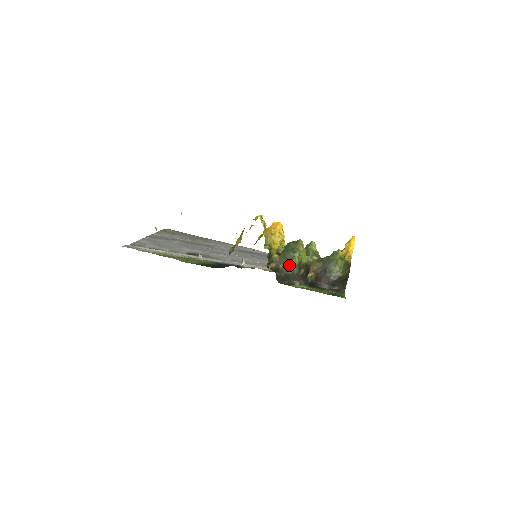
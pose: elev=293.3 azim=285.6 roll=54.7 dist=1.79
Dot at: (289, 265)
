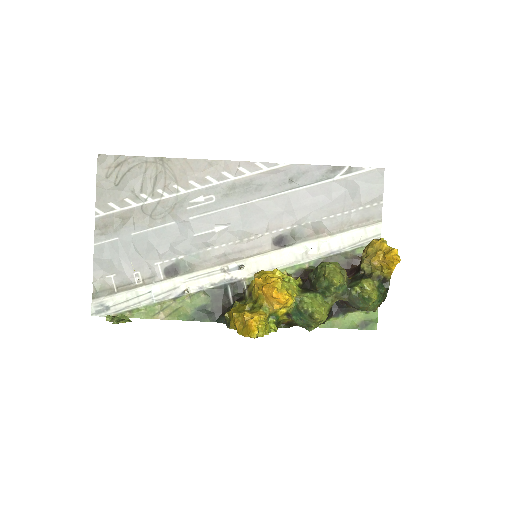
Dot at: occluded
